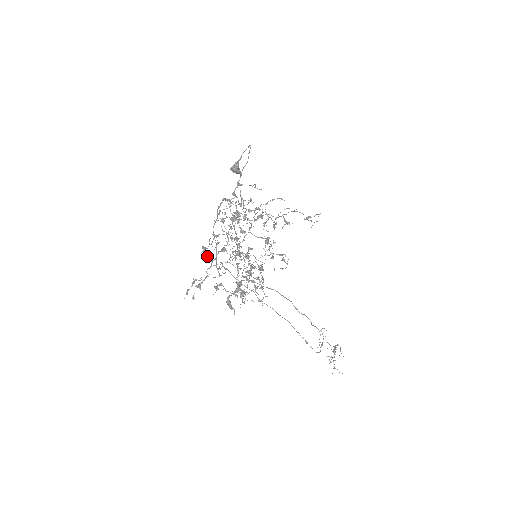
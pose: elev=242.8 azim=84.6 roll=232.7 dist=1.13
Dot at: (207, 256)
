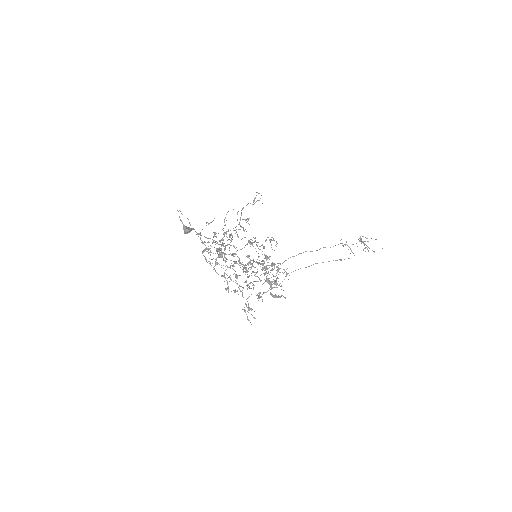
Dot at: occluded
